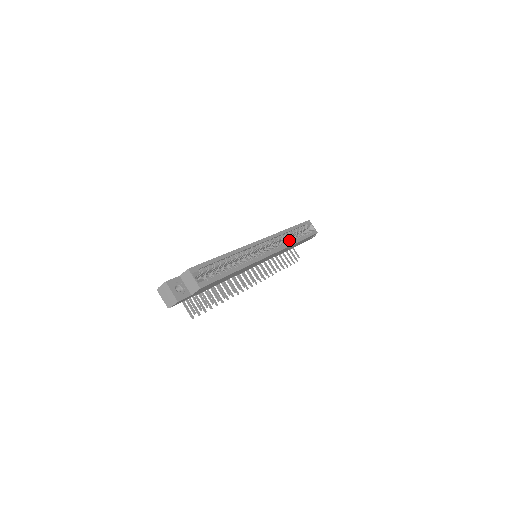
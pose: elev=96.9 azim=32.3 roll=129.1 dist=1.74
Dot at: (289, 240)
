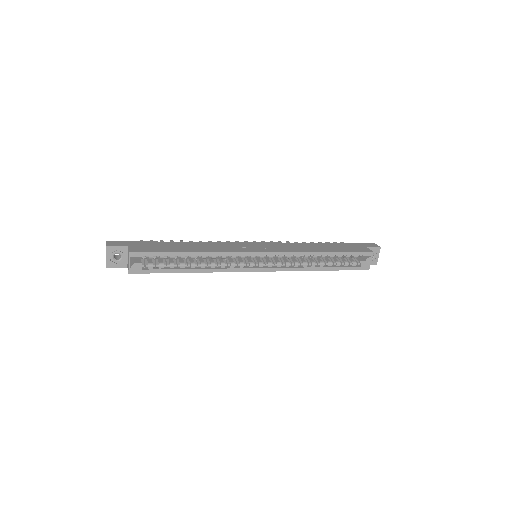
Dot at: (312, 263)
